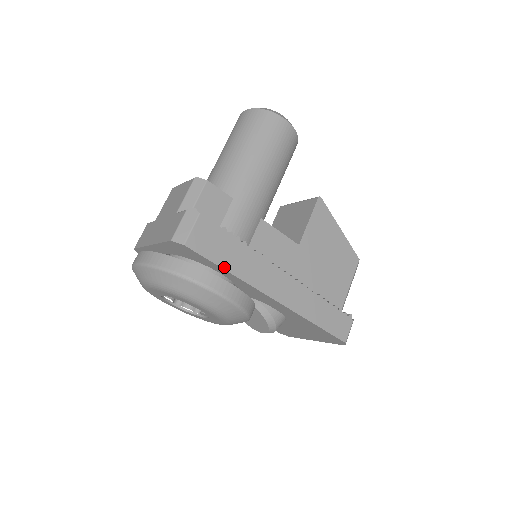
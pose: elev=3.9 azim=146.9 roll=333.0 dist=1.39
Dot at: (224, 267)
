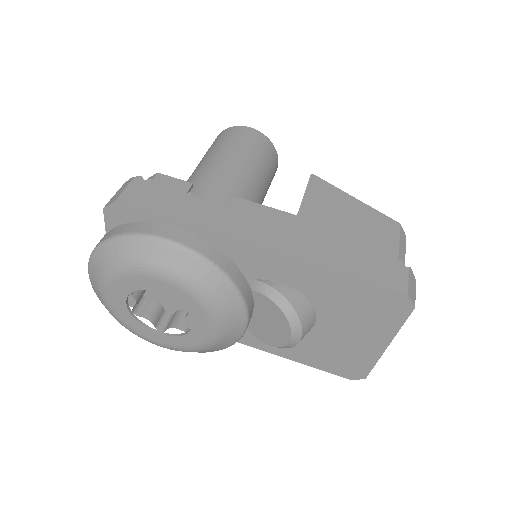
Dot at: (172, 219)
